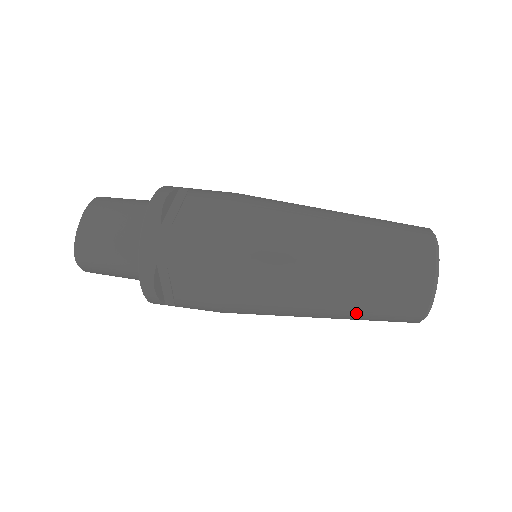
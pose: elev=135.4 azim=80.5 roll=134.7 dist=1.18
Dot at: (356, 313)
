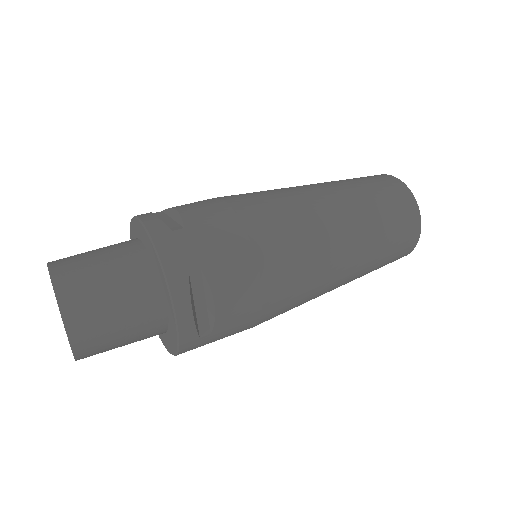
Dot at: (376, 253)
